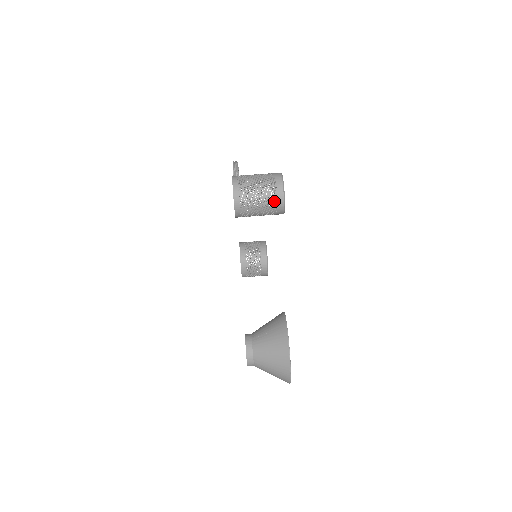
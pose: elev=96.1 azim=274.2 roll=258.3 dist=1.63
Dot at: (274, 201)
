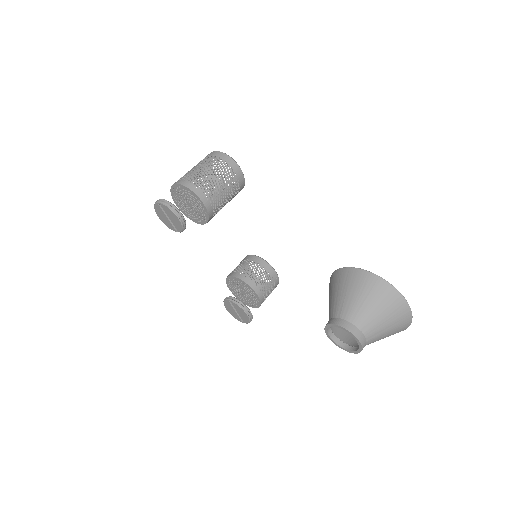
Dot at: (229, 169)
